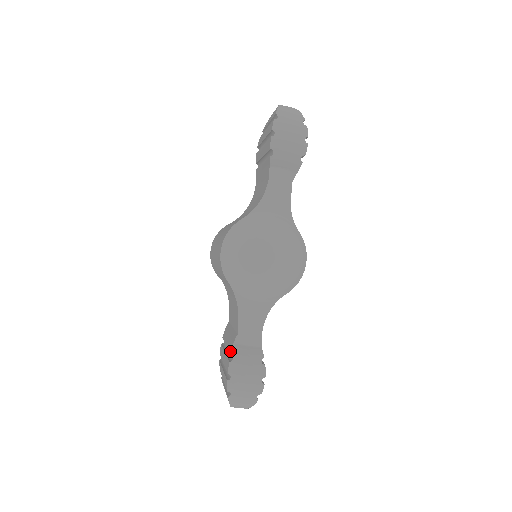
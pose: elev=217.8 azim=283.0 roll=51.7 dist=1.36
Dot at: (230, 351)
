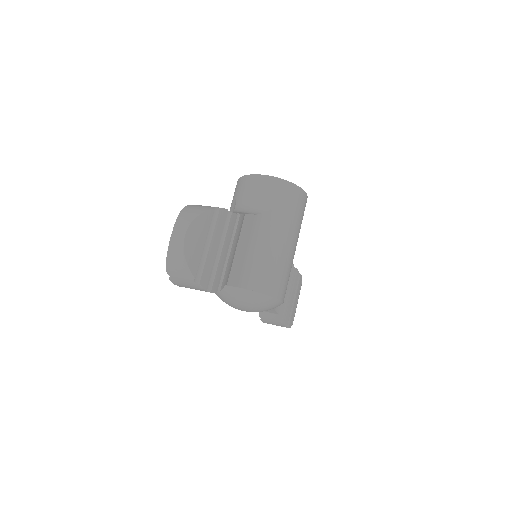
Dot at: (260, 312)
